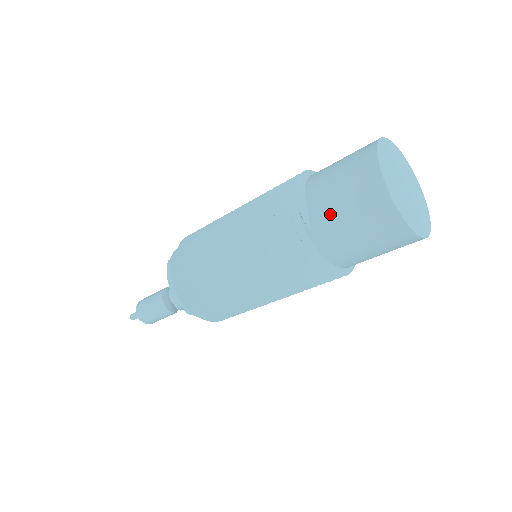
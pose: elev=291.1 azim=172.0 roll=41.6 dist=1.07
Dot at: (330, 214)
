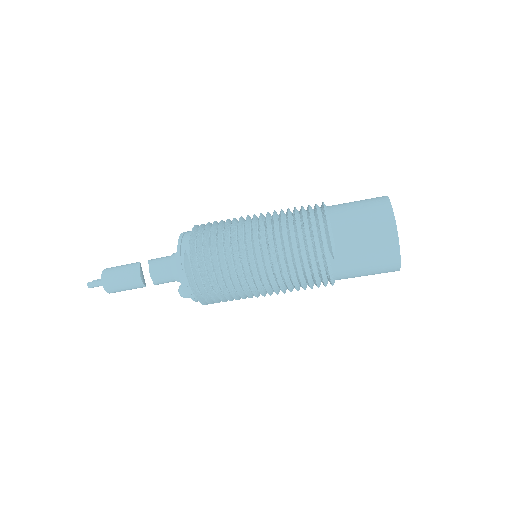
Dot at: (353, 253)
